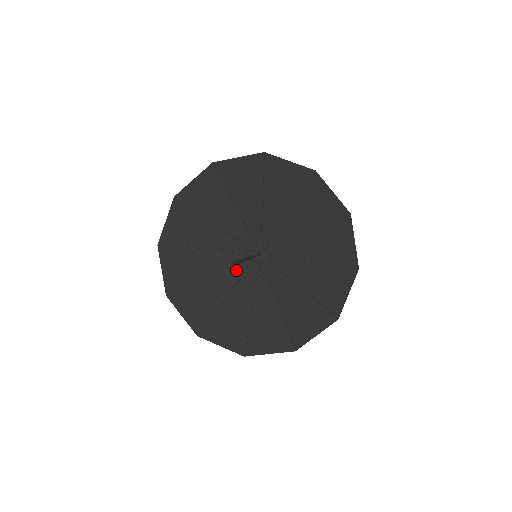
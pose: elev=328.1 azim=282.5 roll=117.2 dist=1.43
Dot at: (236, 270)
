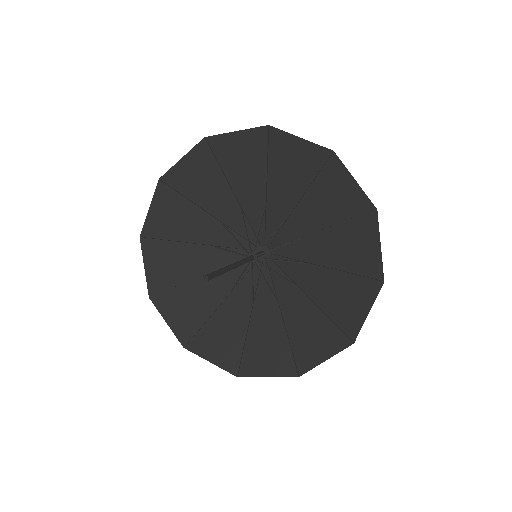
Dot at: (229, 254)
